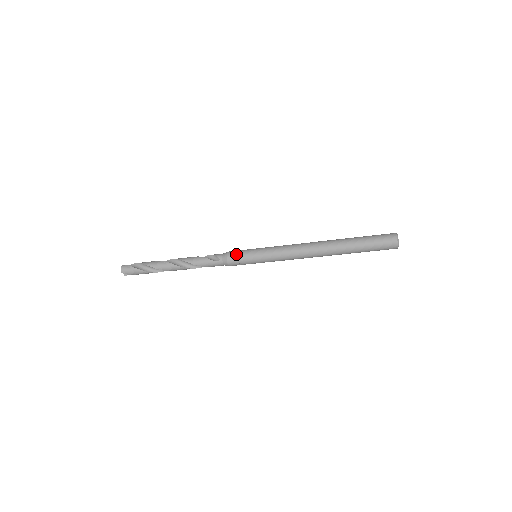
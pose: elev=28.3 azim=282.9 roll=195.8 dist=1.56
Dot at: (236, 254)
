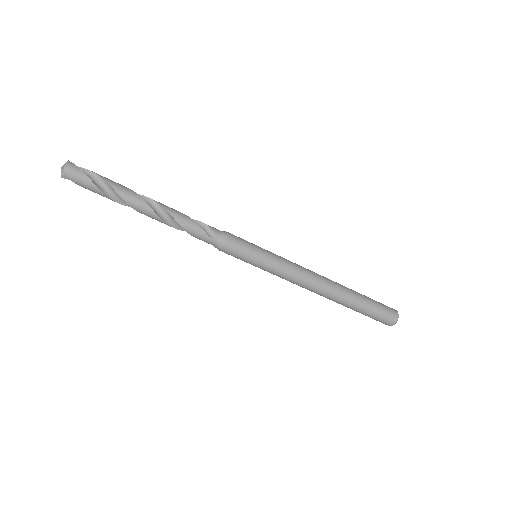
Dot at: (239, 242)
